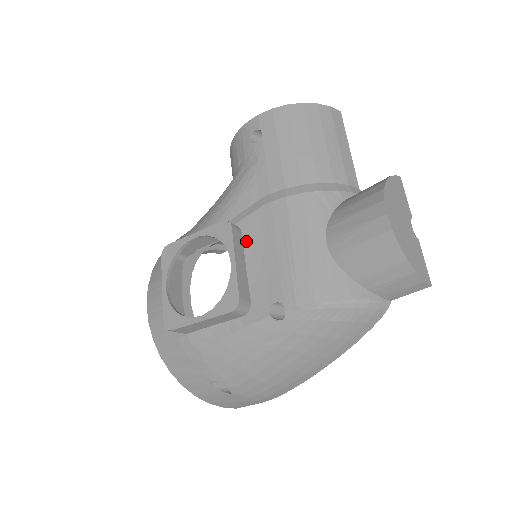
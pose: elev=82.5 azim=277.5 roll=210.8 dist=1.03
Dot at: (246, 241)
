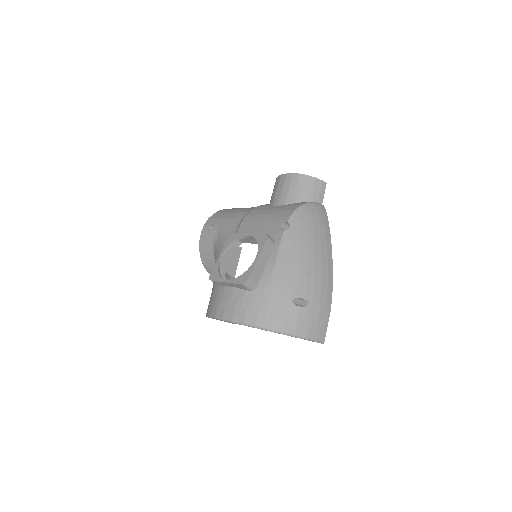
Dot at: occluded
